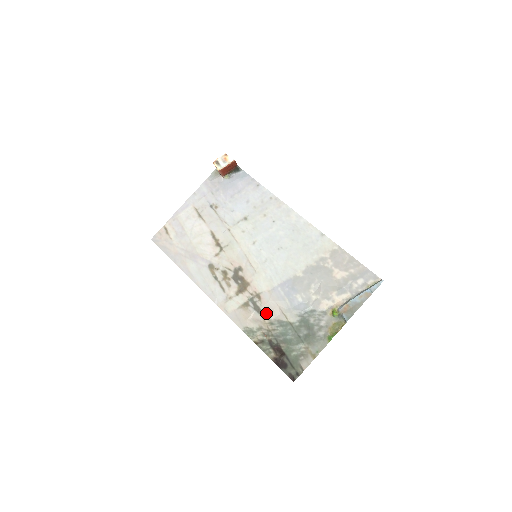
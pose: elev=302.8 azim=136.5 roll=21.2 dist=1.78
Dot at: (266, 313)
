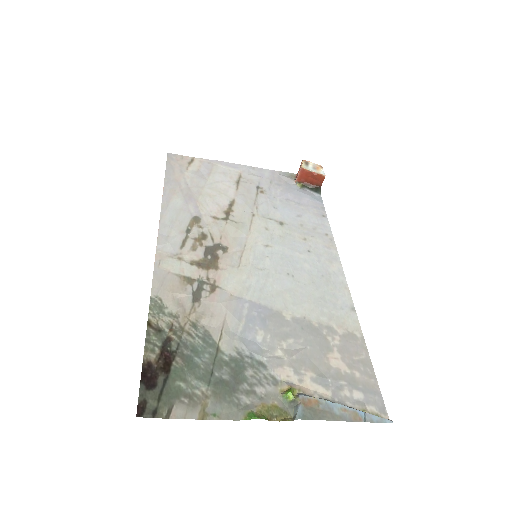
Dot at: (202, 310)
